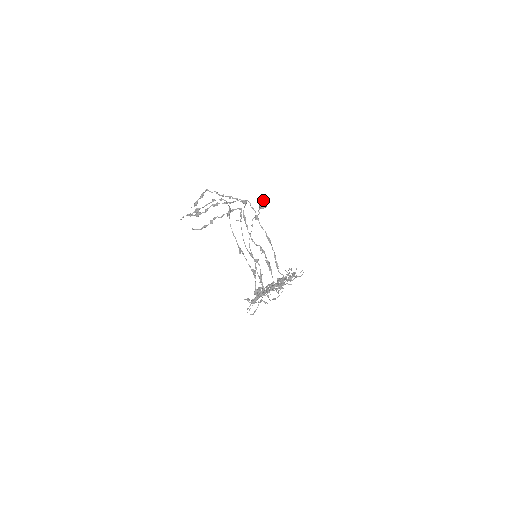
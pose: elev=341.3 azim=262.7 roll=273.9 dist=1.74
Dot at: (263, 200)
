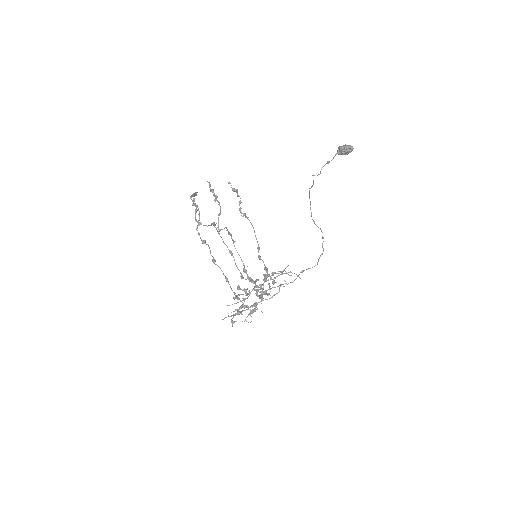
Dot at: (339, 149)
